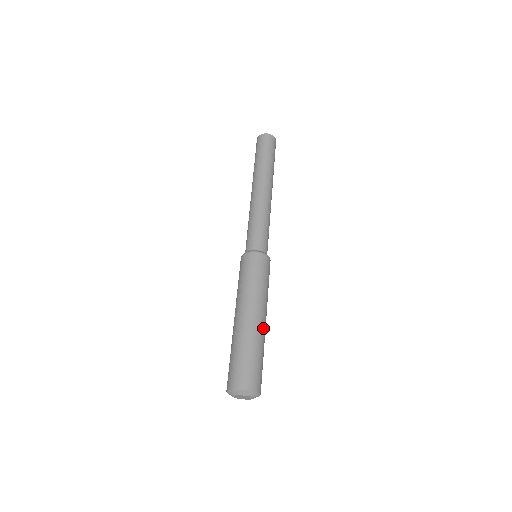
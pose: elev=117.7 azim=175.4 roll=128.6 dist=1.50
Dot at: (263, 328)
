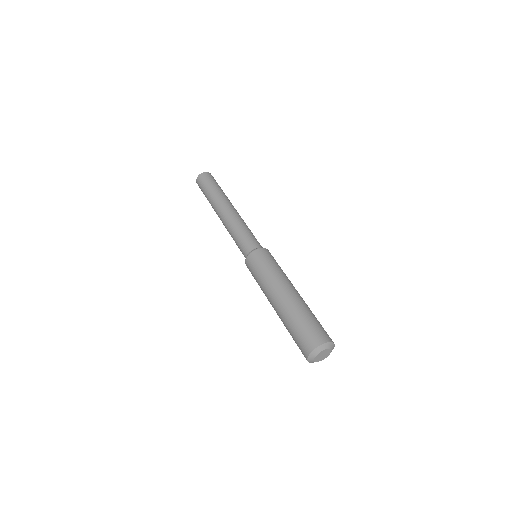
Dot at: (296, 297)
